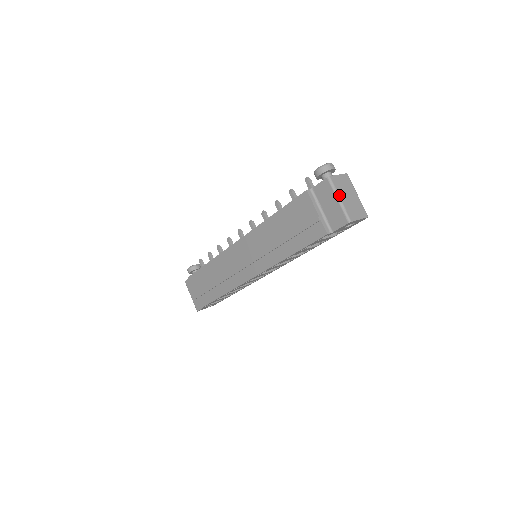
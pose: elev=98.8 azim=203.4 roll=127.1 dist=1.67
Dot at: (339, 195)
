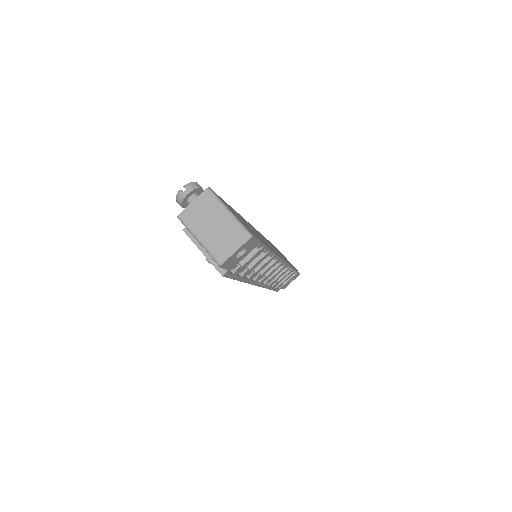
Dot at: (196, 235)
